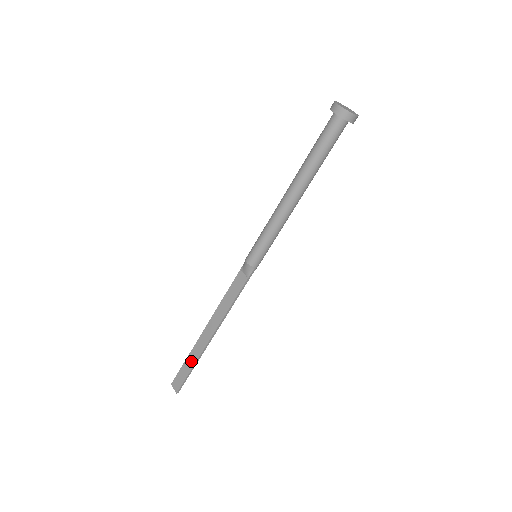
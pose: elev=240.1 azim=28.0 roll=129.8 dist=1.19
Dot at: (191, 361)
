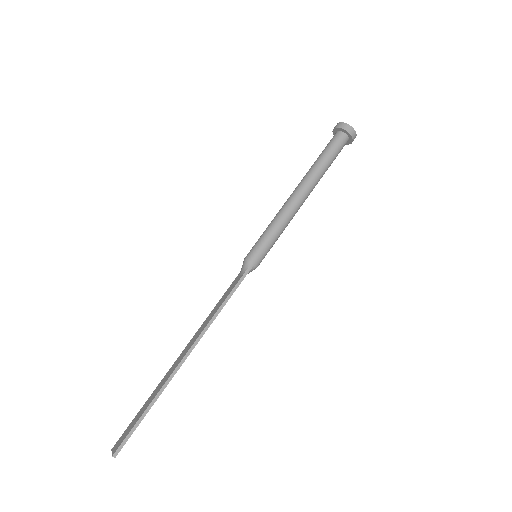
Dot at: (150, 400)
